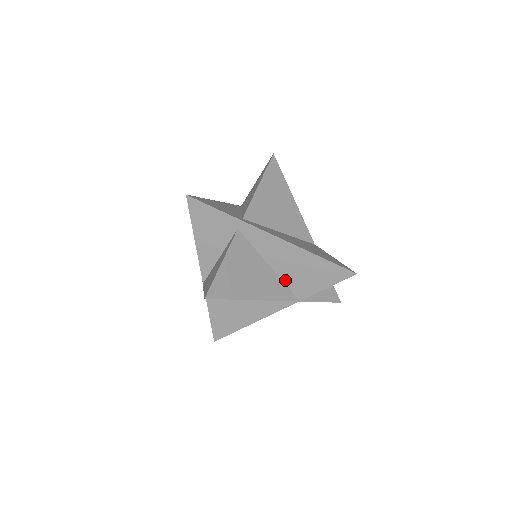
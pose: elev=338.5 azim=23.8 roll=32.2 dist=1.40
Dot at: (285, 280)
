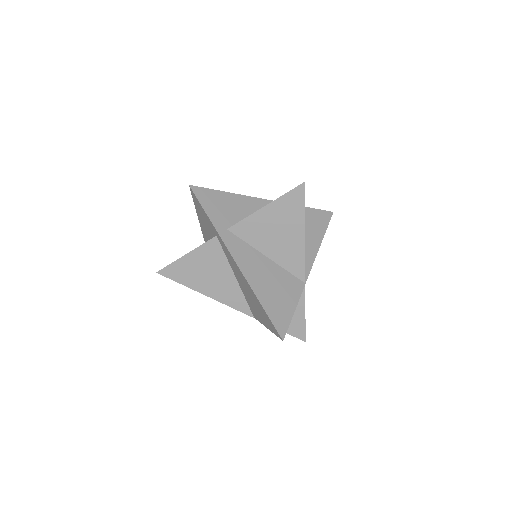
Dot at: (245, 296)
